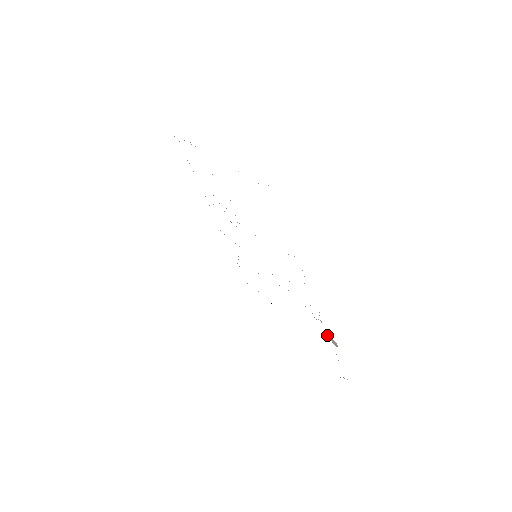
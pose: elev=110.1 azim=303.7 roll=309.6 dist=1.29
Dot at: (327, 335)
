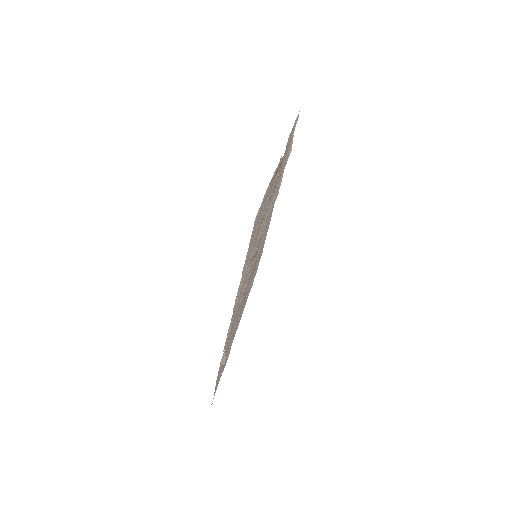
Dot at: occluded
